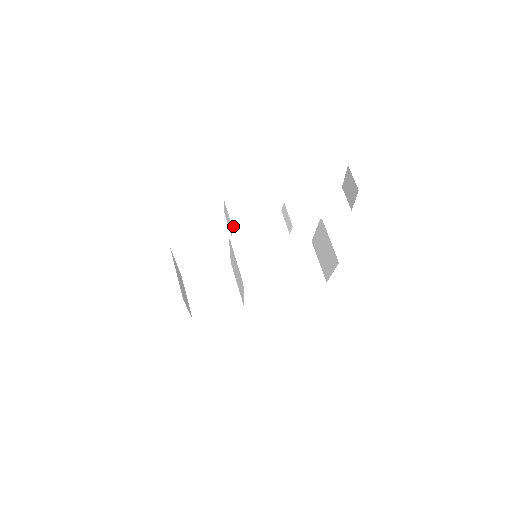
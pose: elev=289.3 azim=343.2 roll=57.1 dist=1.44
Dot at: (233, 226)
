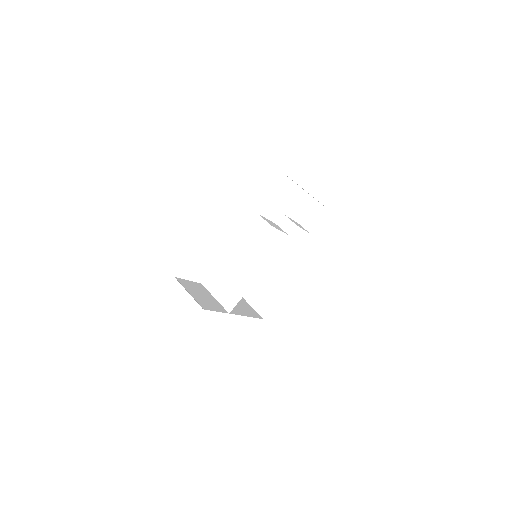
Dot at: occluded
